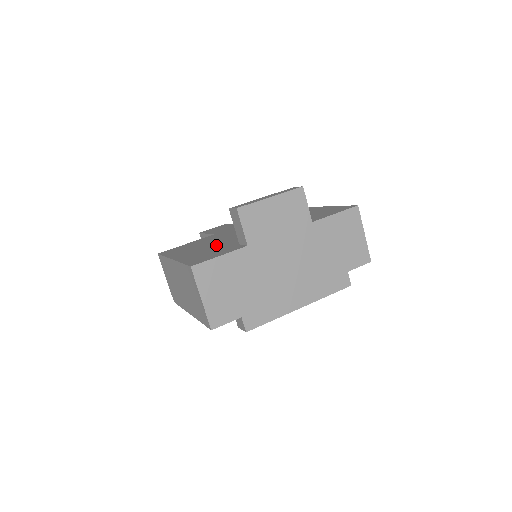
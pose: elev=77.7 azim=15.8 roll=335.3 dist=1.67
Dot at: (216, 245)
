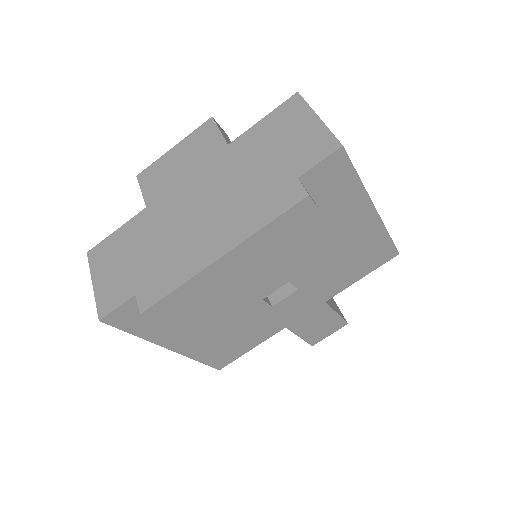
Dot at: occluded
